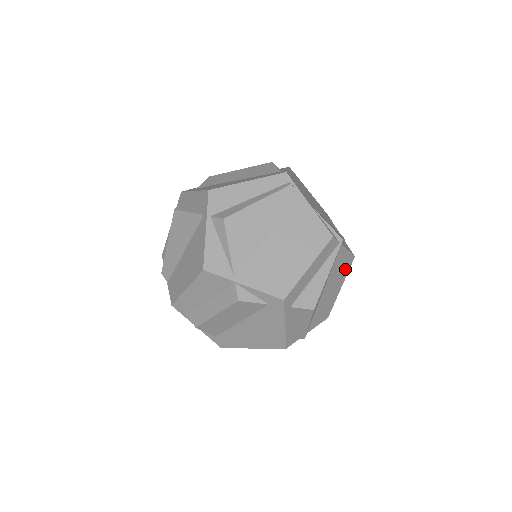
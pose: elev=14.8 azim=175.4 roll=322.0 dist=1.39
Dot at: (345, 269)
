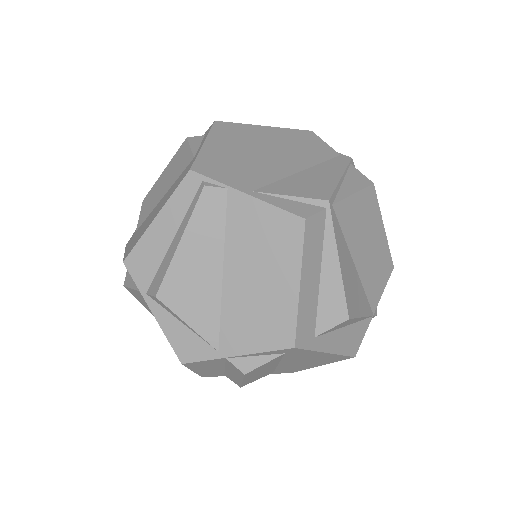
Dot at: (370, 210)
